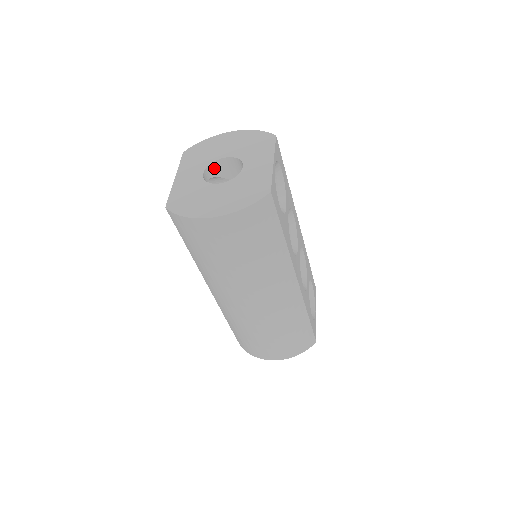
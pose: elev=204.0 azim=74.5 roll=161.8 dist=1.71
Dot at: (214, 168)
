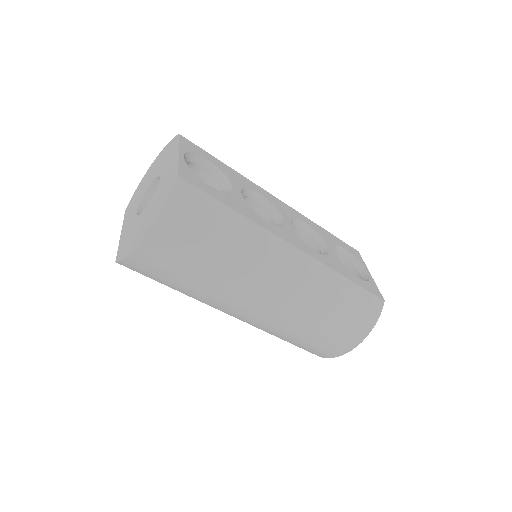
Dot at: (148, 202)
